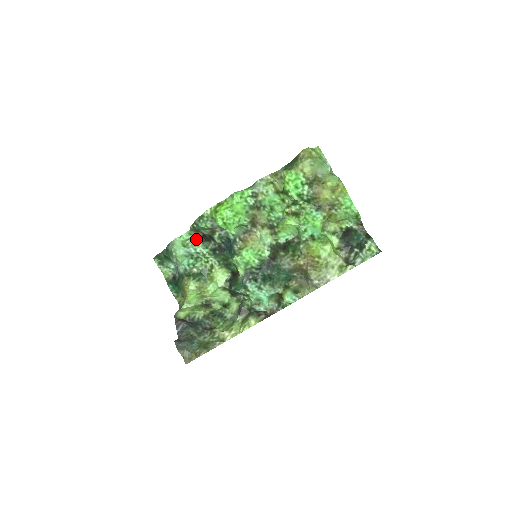
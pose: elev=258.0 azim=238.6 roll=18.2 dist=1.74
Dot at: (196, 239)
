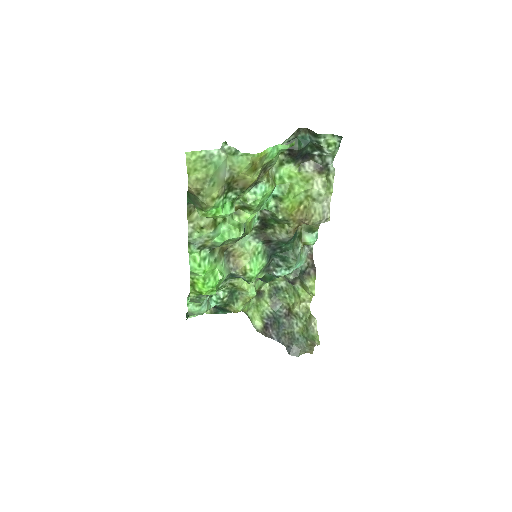
Dot at: occluded
